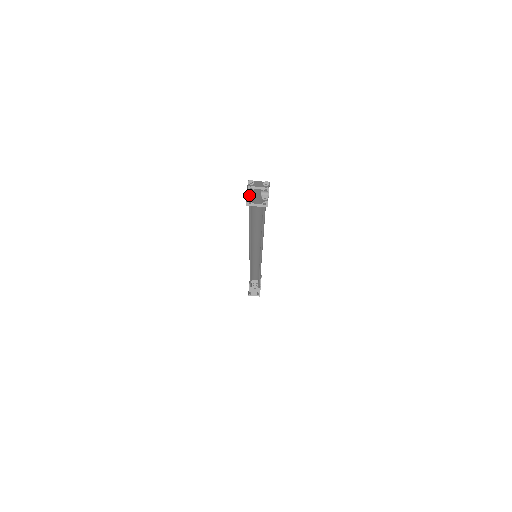
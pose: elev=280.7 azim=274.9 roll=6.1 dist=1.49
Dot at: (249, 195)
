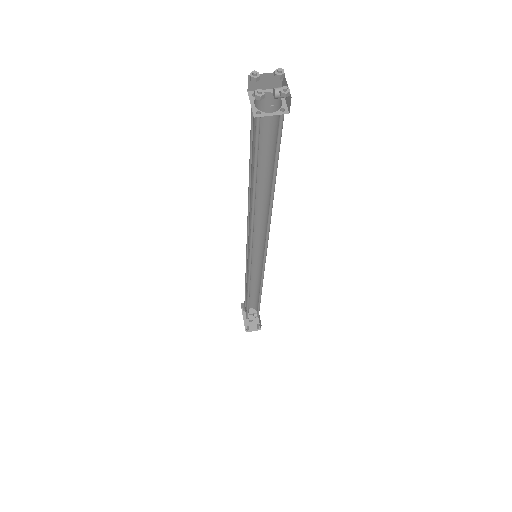
Dot at: (258, 90)
